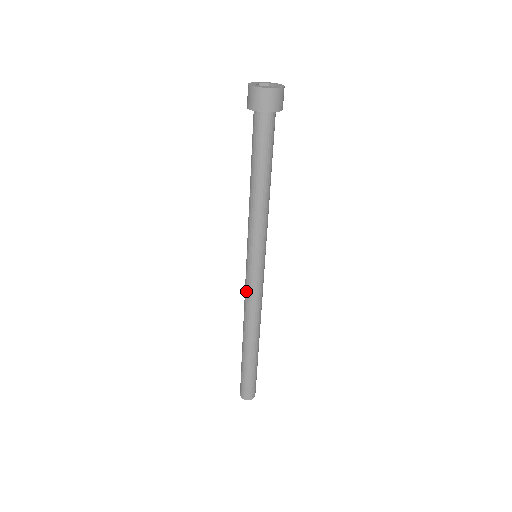
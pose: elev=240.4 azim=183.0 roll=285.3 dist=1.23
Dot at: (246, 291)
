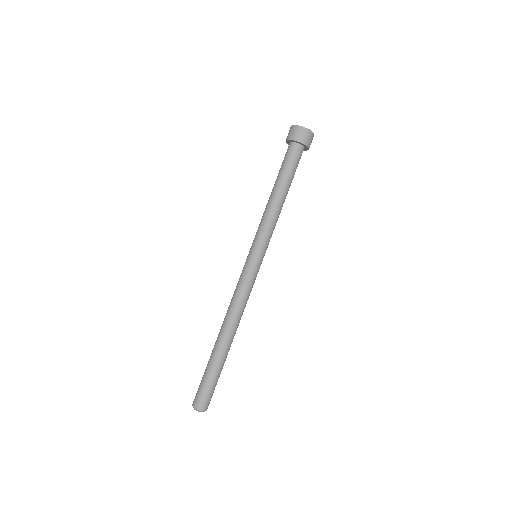
Dot at: (238, 284)
